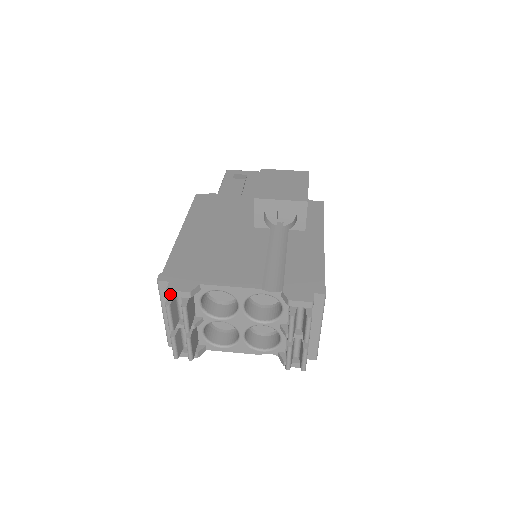
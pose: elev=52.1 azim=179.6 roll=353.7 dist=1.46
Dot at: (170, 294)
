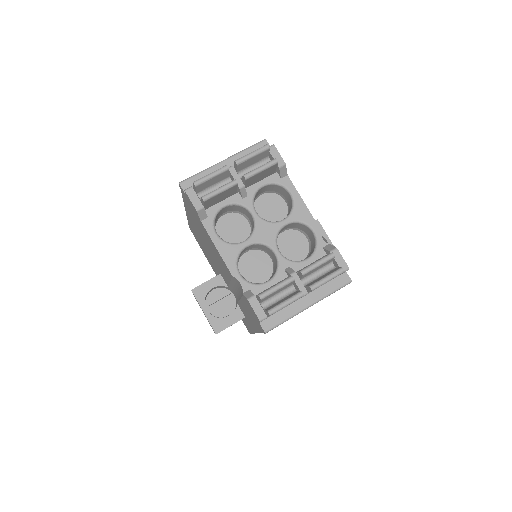
Dot at: (271, 149)
